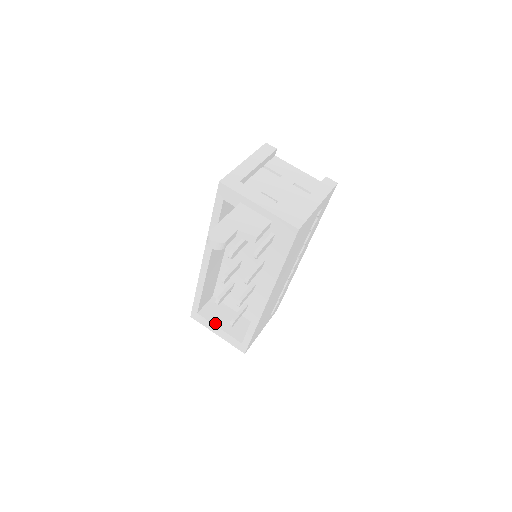
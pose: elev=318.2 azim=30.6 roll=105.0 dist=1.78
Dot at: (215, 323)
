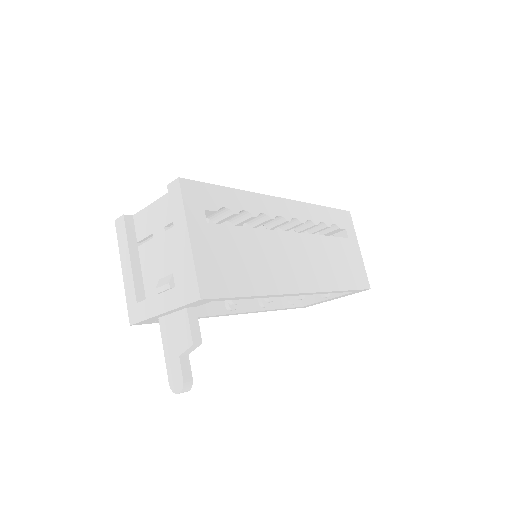
Dot at: (321, 299)
